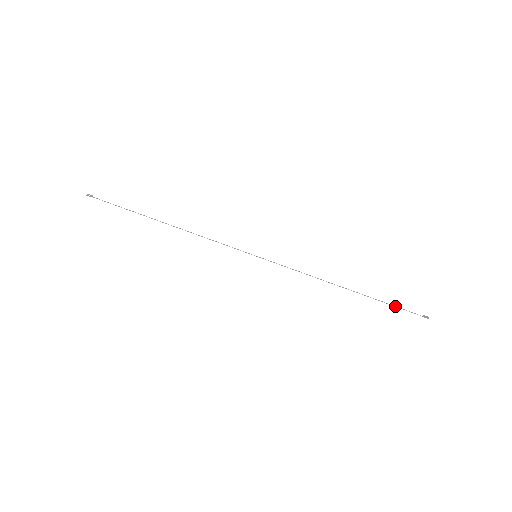
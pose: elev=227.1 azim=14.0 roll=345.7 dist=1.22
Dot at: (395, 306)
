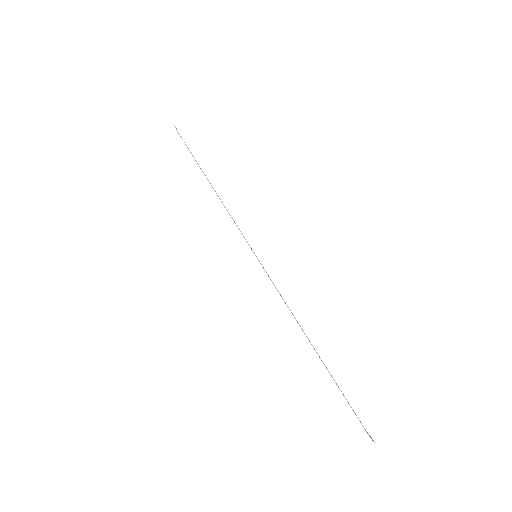
Dot at: occluded
